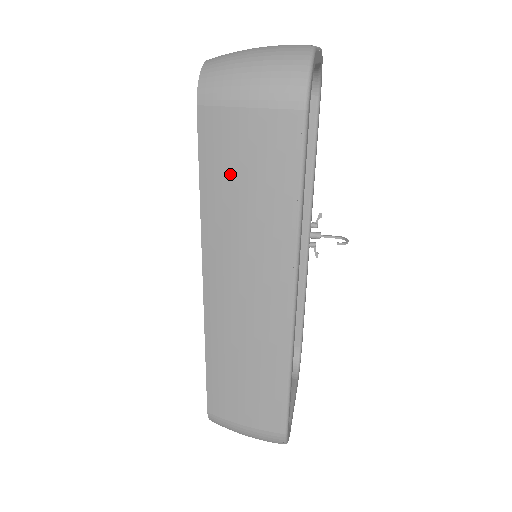
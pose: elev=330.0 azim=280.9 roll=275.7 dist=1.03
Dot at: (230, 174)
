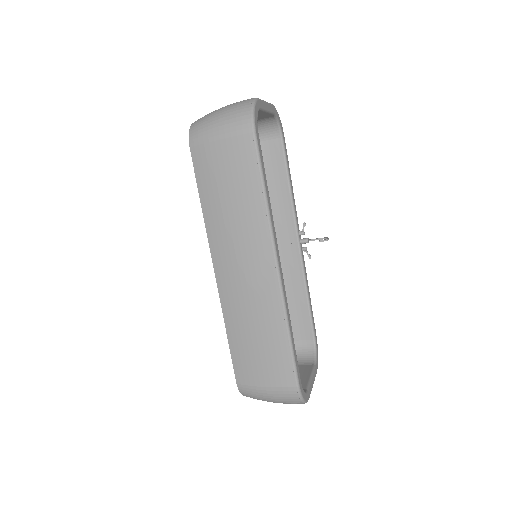
Dot at: (217, 186)
